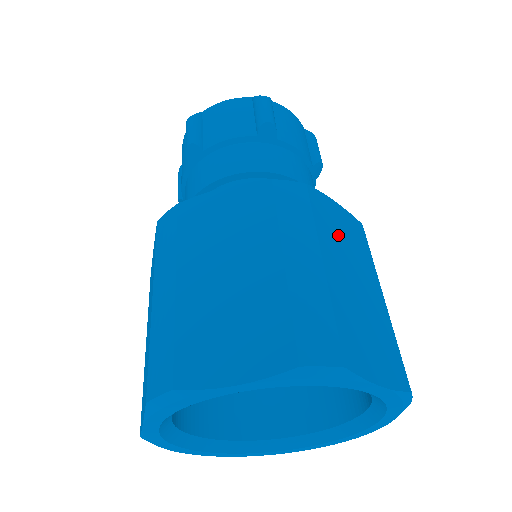
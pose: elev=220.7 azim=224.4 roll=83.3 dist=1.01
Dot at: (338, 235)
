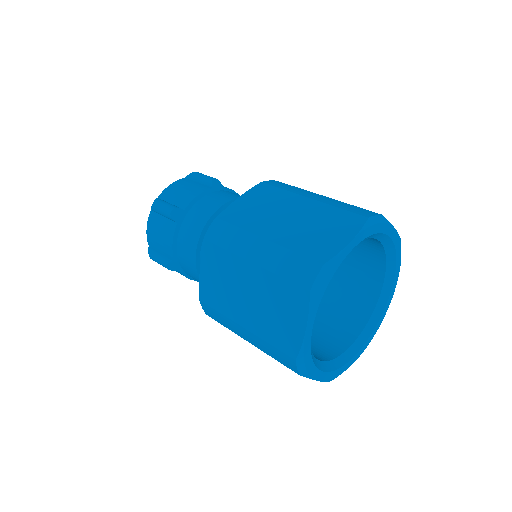
Dot at: (257, 212)
